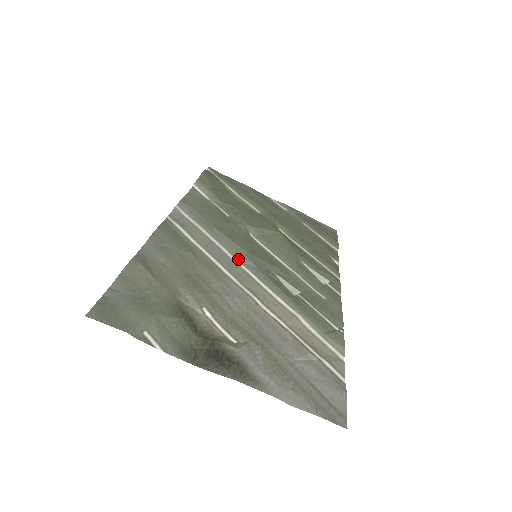
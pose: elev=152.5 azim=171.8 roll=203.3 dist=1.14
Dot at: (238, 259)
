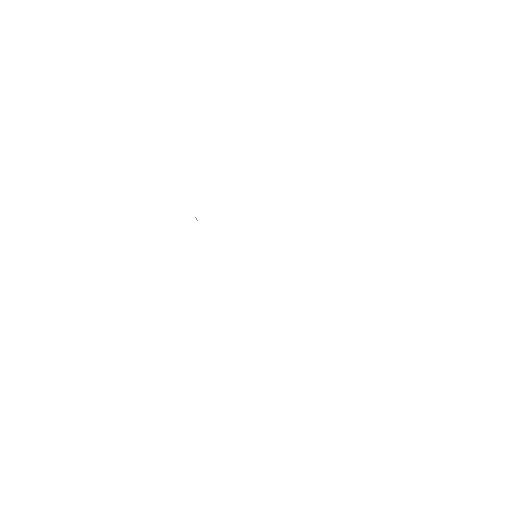
Dot at: occluded
